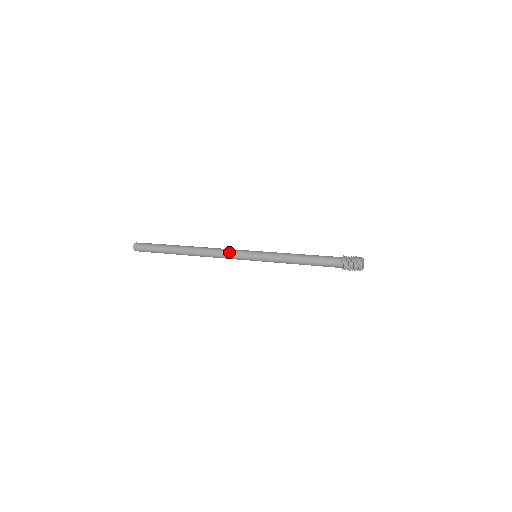
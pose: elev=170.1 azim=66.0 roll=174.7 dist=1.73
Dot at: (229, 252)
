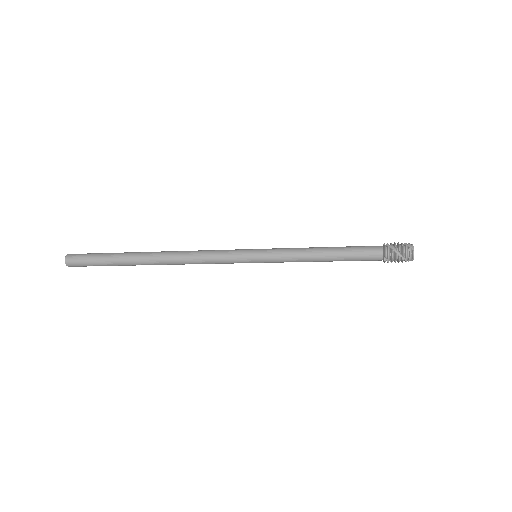
Dot at: (218, 250)
